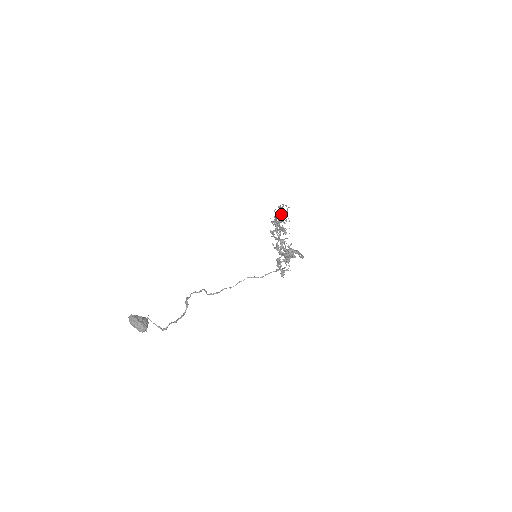
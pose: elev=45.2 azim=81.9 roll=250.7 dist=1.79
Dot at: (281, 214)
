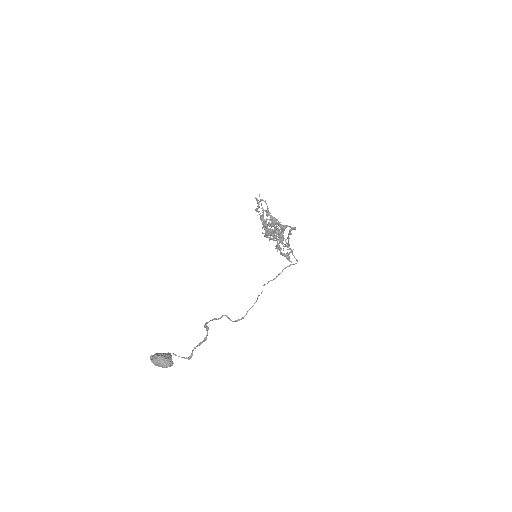
Dot at: (267, 216)
